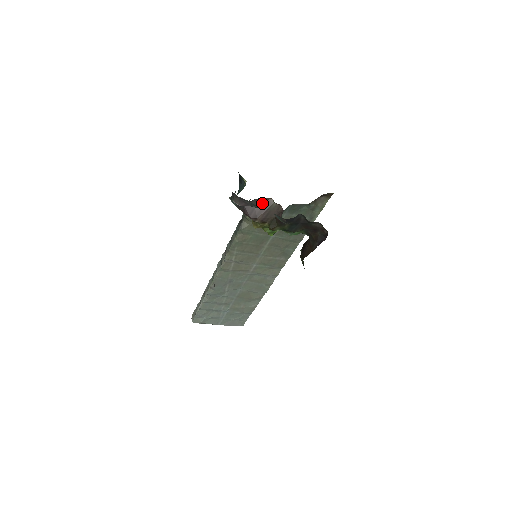
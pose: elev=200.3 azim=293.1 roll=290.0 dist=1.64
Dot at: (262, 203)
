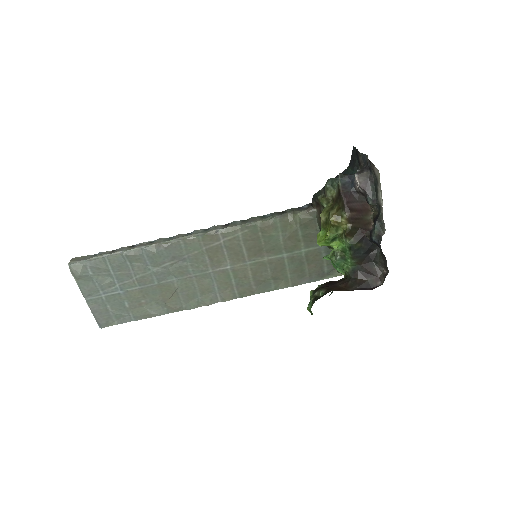
Dot at: (363, 206)
